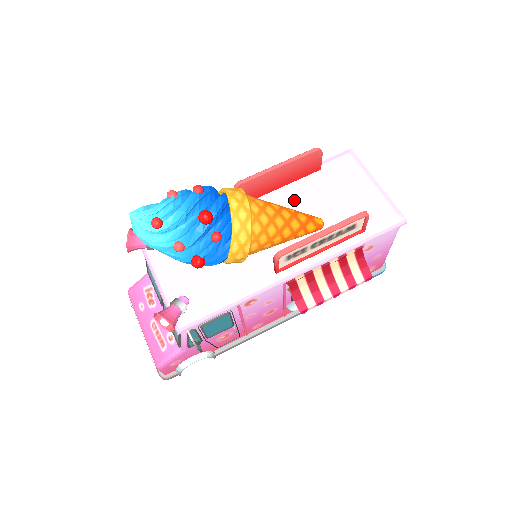
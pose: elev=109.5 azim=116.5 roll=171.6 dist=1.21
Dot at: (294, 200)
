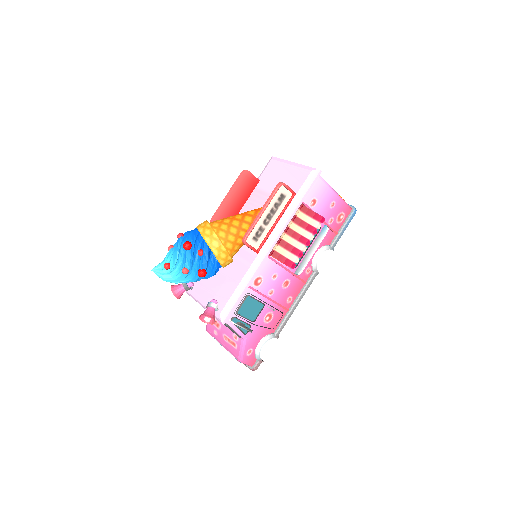
Dot at: (252, 208)
